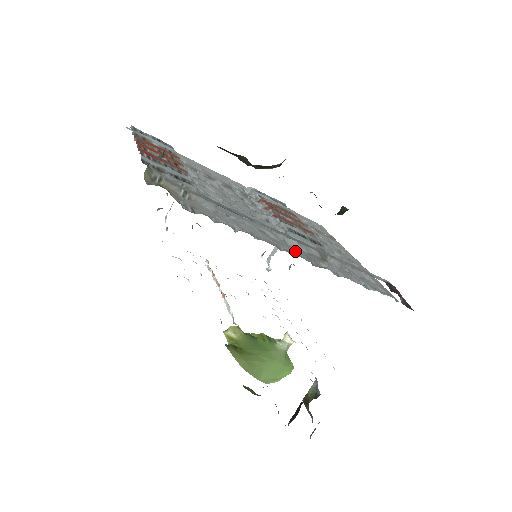
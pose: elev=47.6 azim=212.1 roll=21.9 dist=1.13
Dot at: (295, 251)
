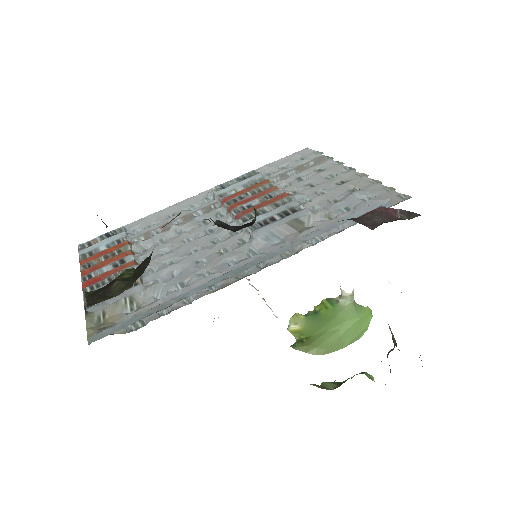
Dot at: occluded
